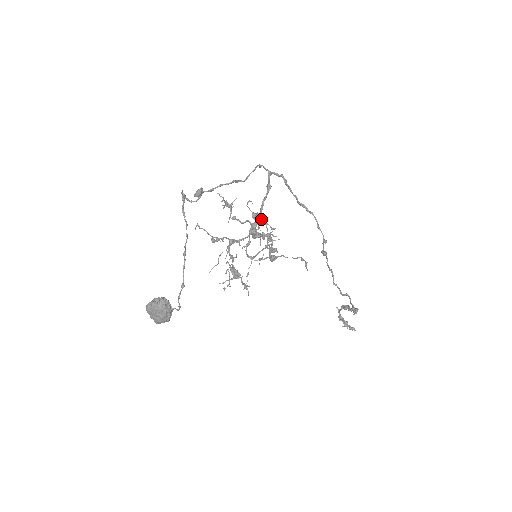
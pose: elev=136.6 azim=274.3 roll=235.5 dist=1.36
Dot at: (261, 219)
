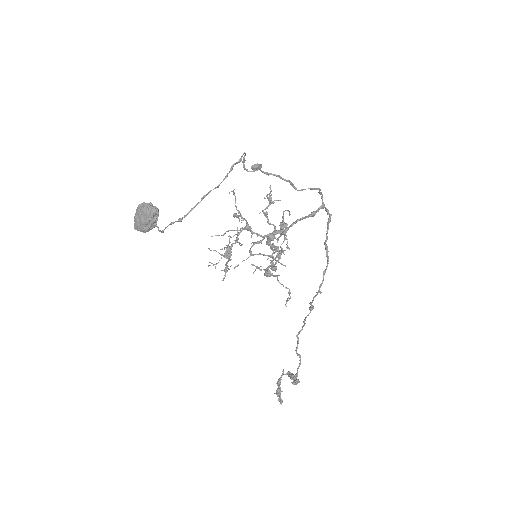
Dot at: (285, 231)
